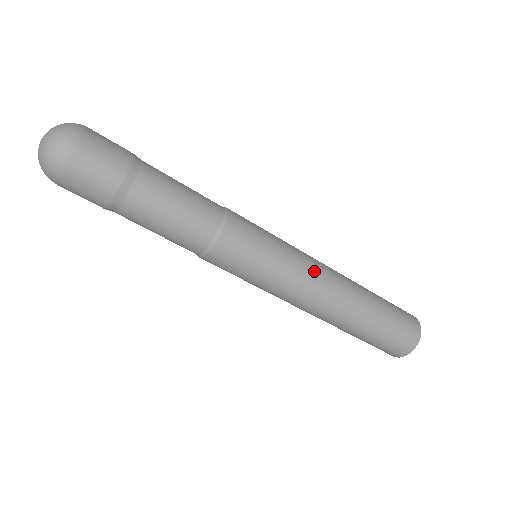
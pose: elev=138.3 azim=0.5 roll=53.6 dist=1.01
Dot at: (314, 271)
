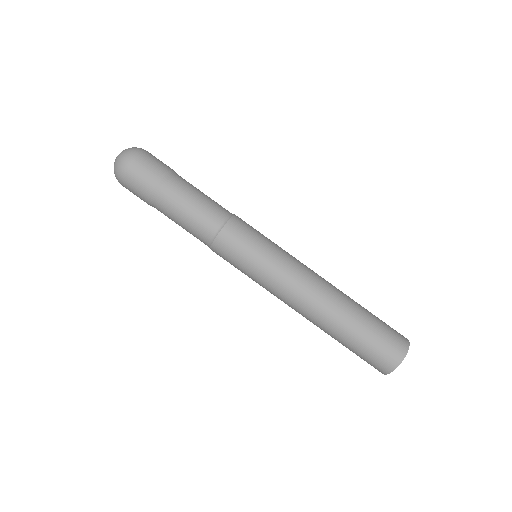
Dot at: (293, 280)
